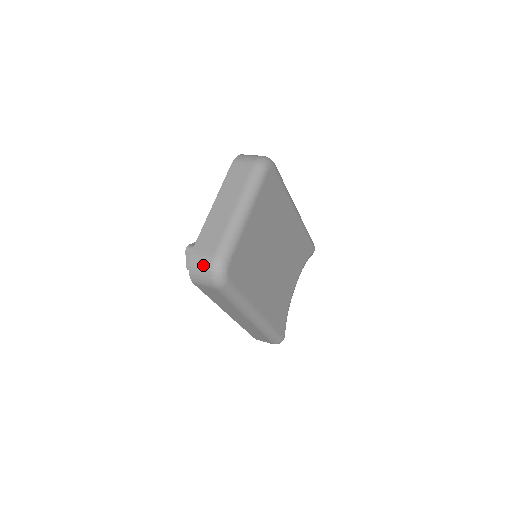
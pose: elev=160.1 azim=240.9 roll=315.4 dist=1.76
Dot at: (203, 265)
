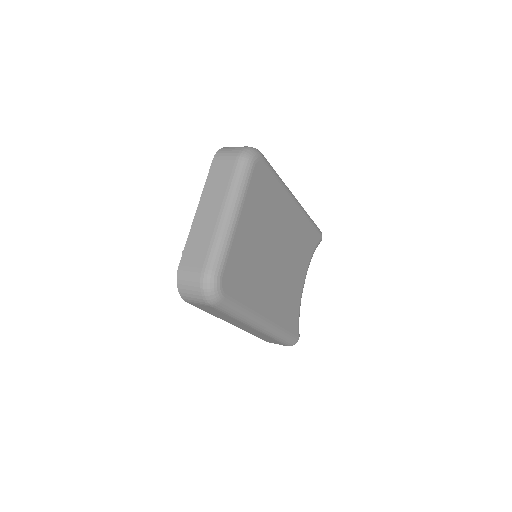
Dot at: (192, 282)
